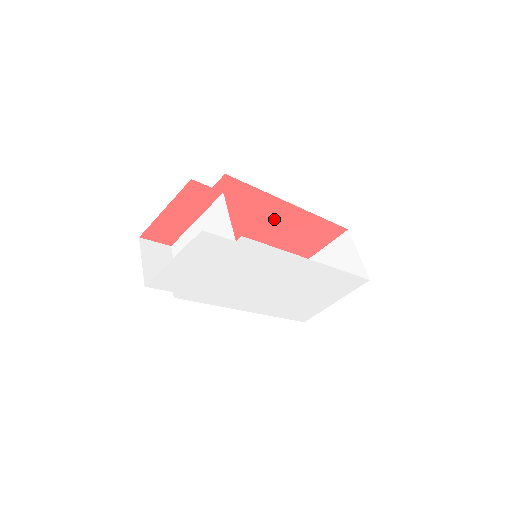
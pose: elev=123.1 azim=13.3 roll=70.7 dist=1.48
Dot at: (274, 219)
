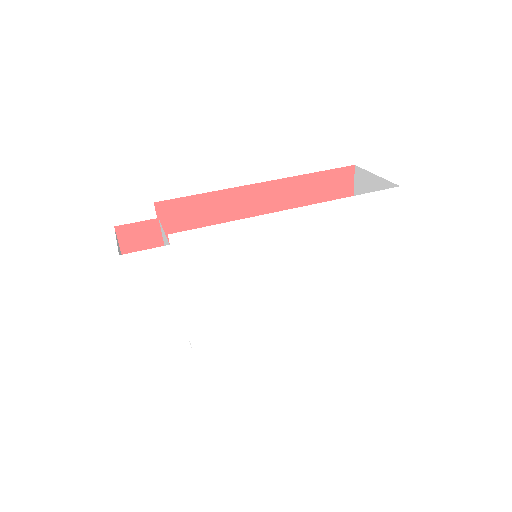
Dot at: (258, 212)
